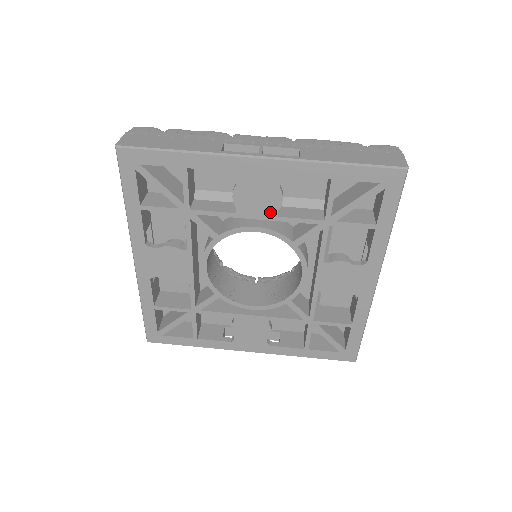
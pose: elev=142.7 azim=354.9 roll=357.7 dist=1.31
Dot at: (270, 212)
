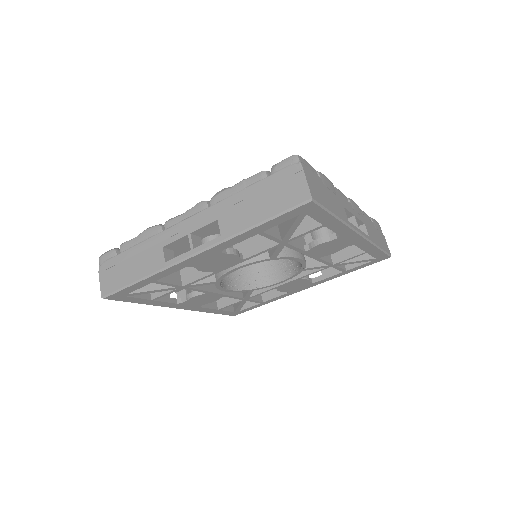
Dot at: (236, 261)
